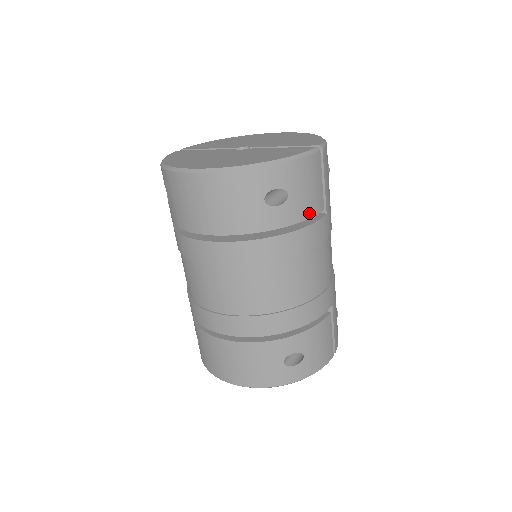
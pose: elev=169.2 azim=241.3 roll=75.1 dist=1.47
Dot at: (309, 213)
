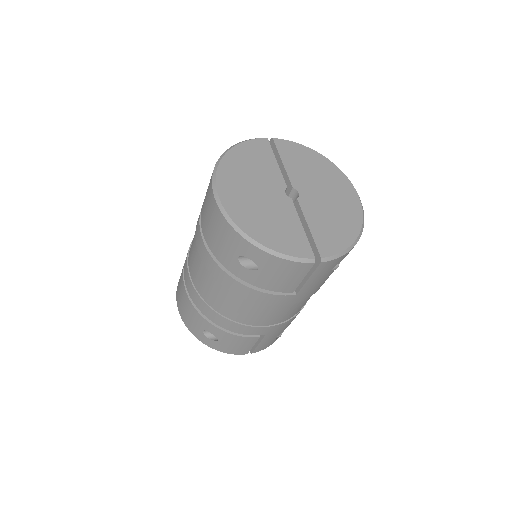
Dot at: (272, 288)
